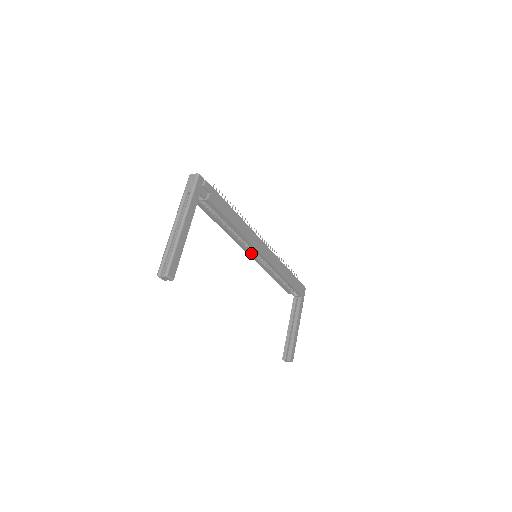
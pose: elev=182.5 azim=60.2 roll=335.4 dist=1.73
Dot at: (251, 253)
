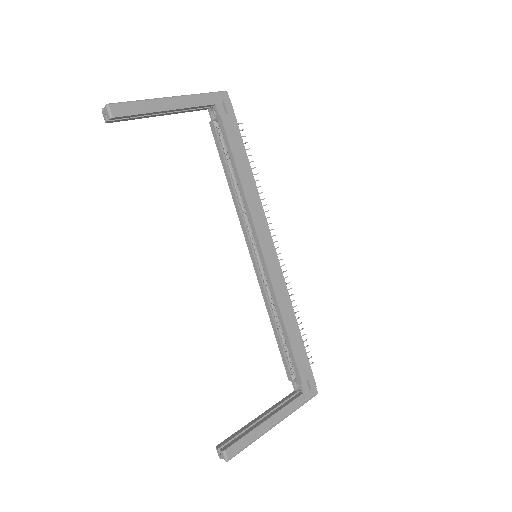
Dot at: (252, 250)
